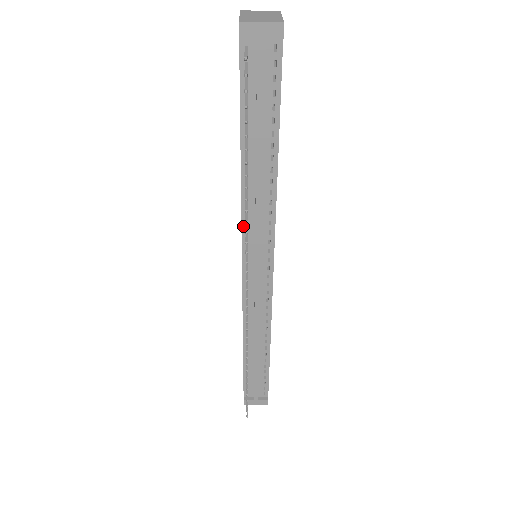
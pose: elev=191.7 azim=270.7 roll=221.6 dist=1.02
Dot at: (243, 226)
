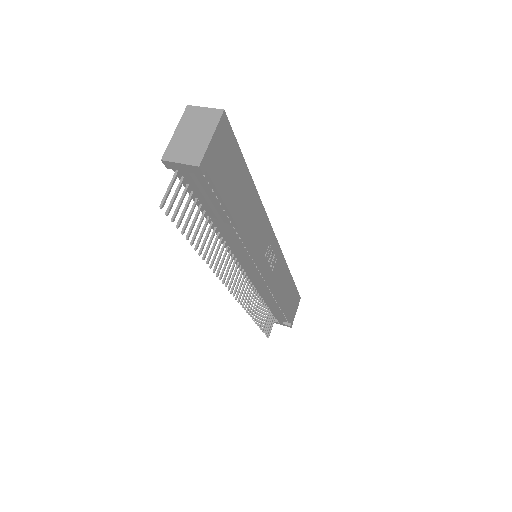
Dot at: (229, 251)
